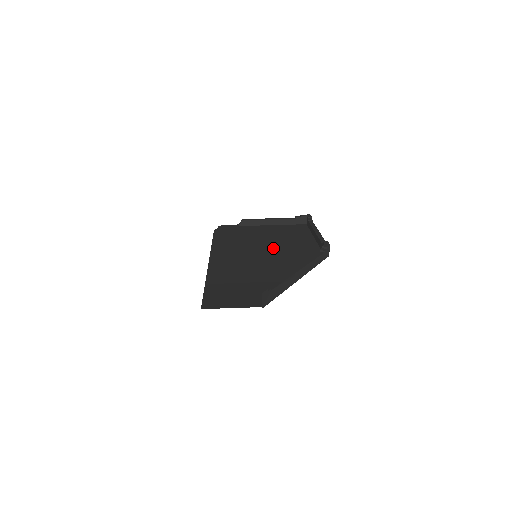
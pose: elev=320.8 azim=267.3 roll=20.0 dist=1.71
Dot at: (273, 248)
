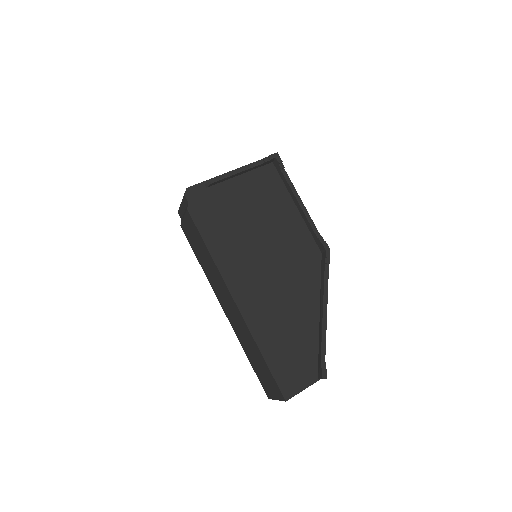
Dot at: (275, 251)
